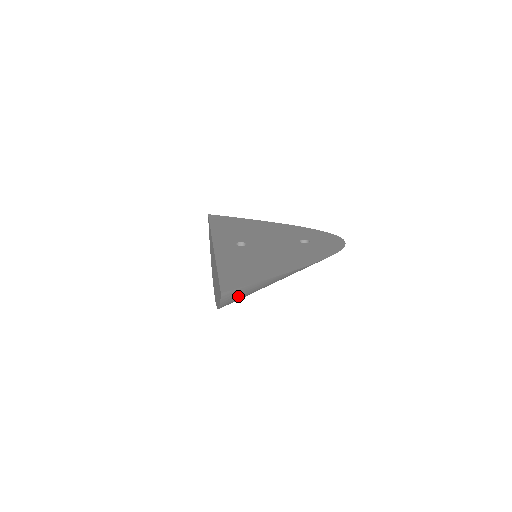
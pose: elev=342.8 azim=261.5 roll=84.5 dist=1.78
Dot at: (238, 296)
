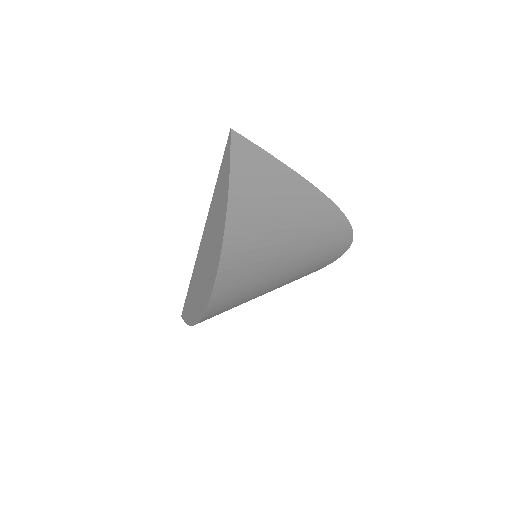
Dot at: (250, 174)
